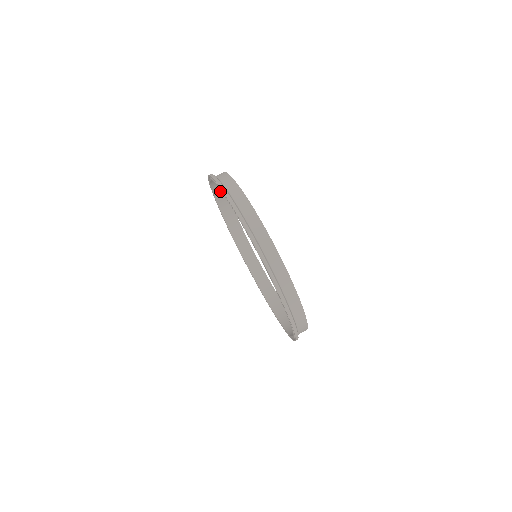
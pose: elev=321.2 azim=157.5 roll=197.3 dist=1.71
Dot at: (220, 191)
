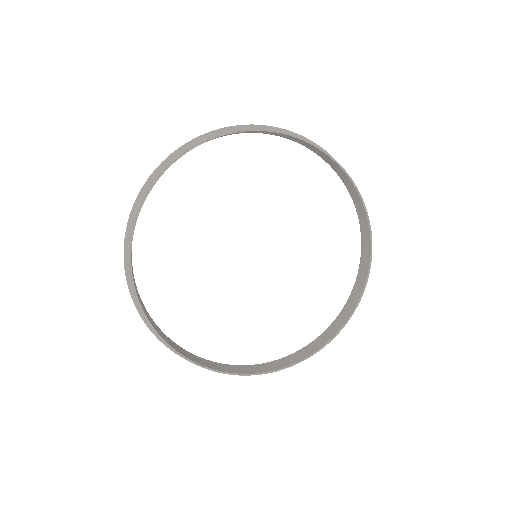
Dot at: occluded
